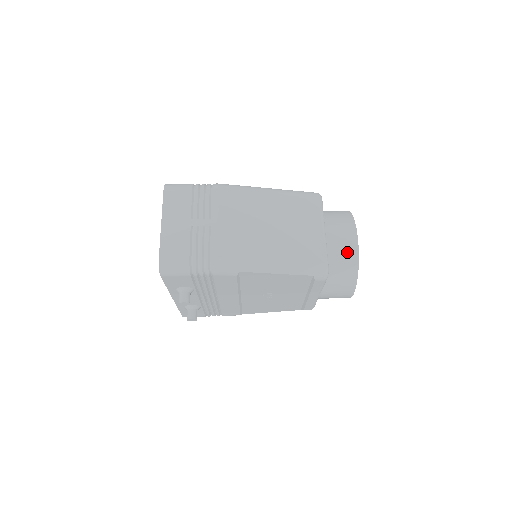
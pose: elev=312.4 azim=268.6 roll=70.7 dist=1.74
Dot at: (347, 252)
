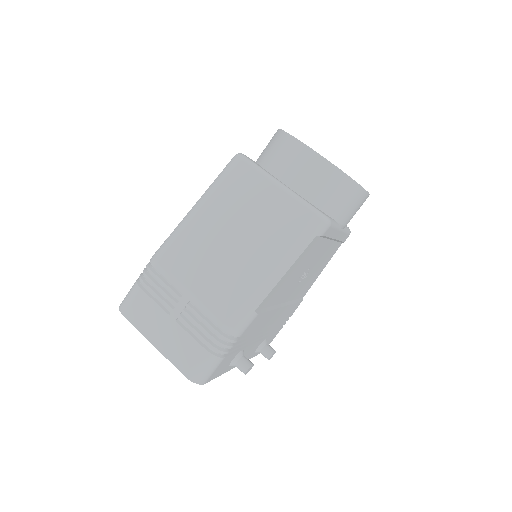
Dot at: (320, 174)
